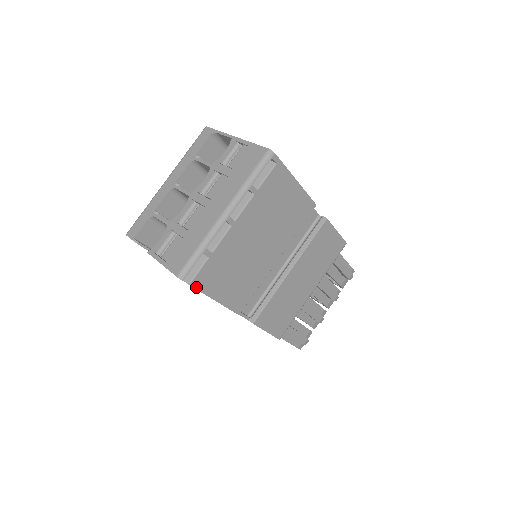
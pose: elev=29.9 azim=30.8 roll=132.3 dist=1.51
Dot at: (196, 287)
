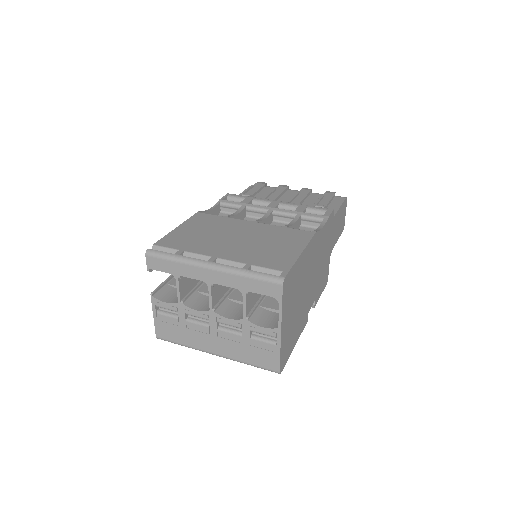
Dot at: occluded
